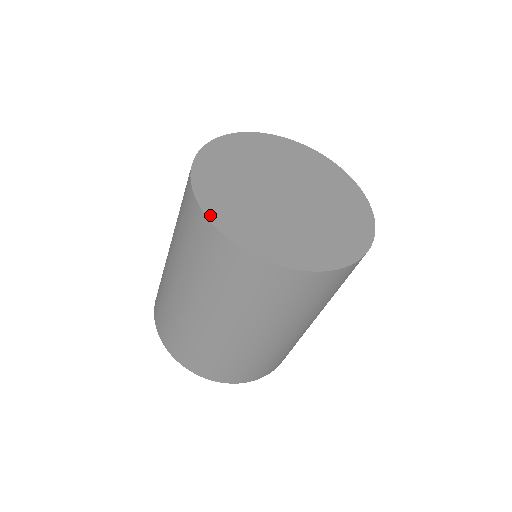
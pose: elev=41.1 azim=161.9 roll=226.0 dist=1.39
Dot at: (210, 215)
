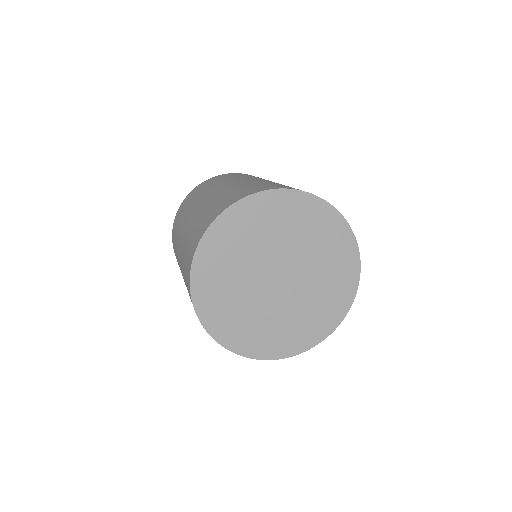
Dot at: (228, 346)
